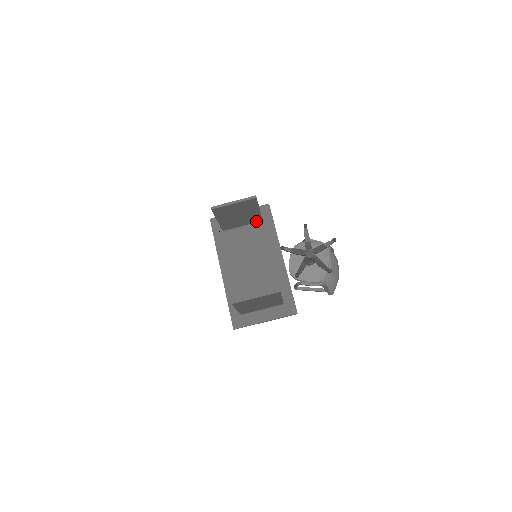
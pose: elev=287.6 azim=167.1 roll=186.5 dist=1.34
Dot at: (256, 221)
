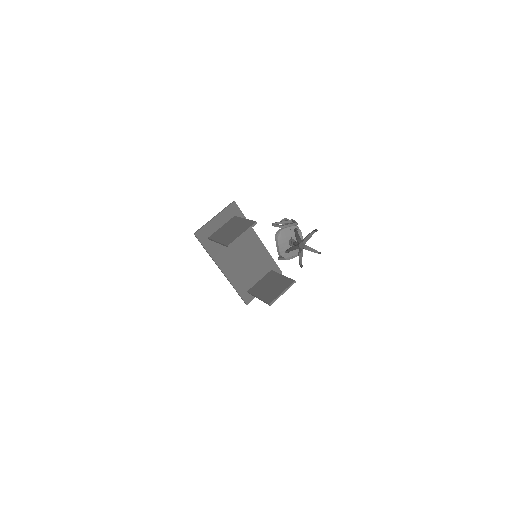
Dot at: occluded
